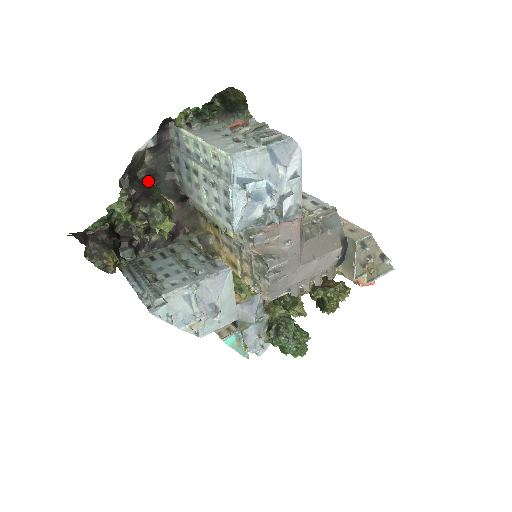
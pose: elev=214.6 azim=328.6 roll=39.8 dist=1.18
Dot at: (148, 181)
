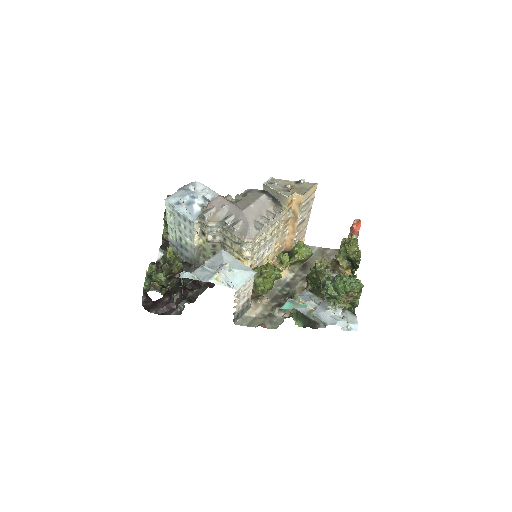
Dot at: occluded
